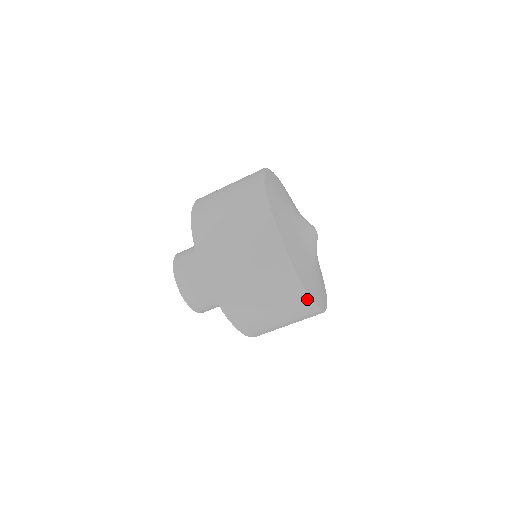
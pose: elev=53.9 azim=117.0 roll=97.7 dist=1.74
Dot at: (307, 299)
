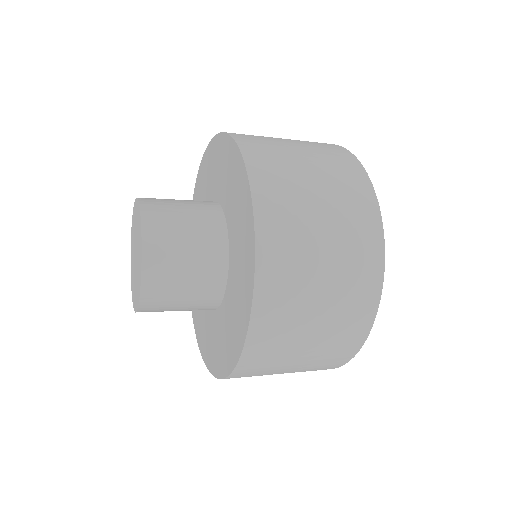
Dot at: (345, 362)
